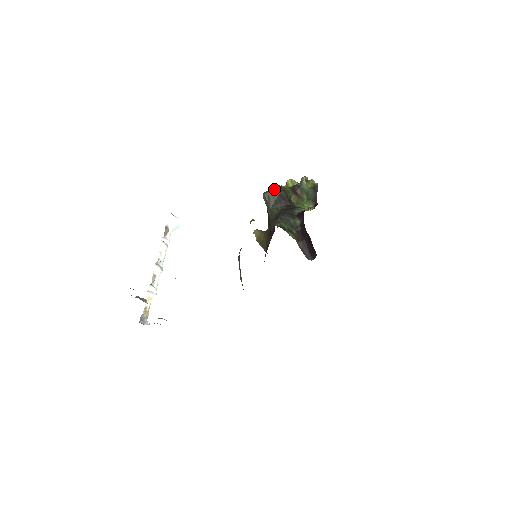
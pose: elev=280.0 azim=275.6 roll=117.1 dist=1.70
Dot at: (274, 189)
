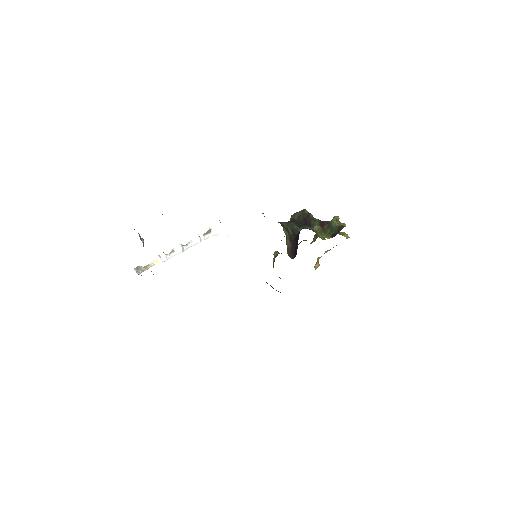
Dot at: (302, 213)
